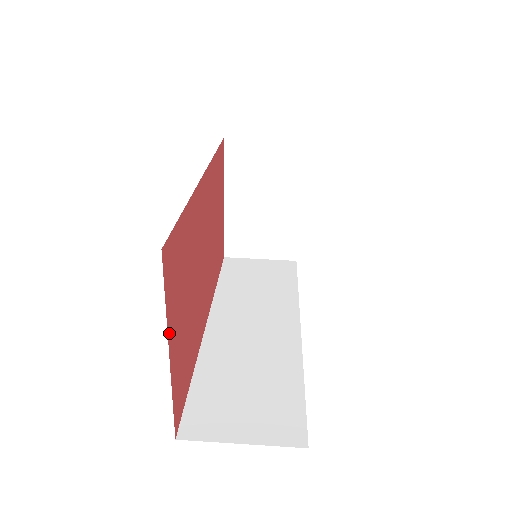
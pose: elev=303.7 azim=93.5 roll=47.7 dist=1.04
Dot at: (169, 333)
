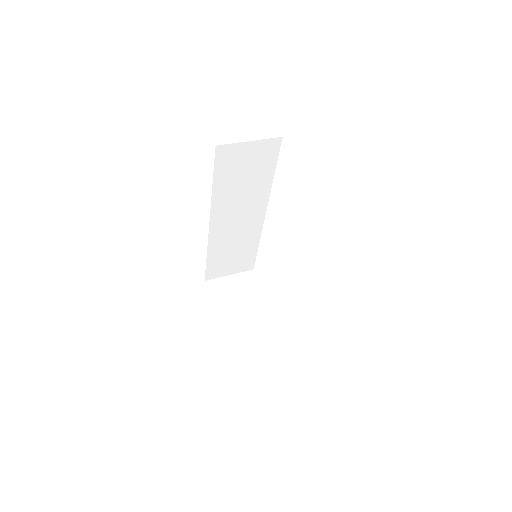
Dot at: occluded
